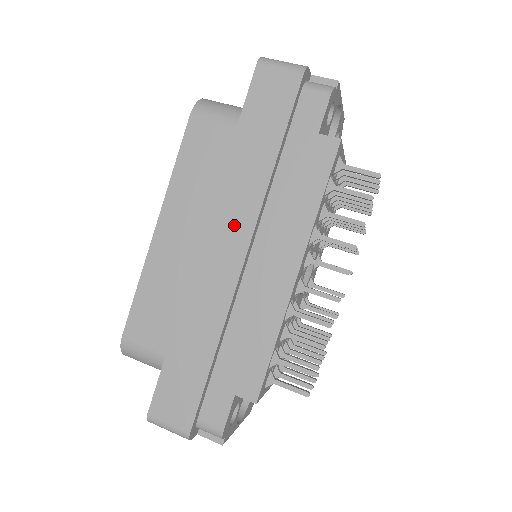
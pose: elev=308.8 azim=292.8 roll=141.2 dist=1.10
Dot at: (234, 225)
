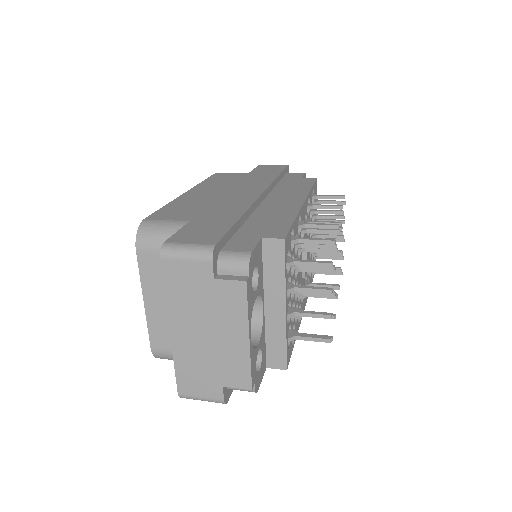
Dot at: (251, 188)
